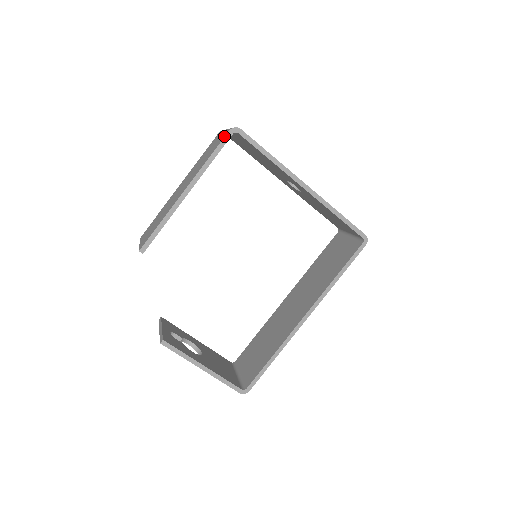
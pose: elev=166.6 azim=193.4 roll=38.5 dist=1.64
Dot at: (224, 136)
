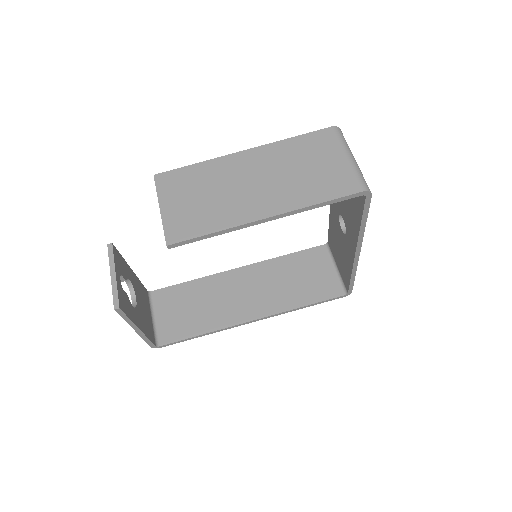
Dot at: (352, 192)
